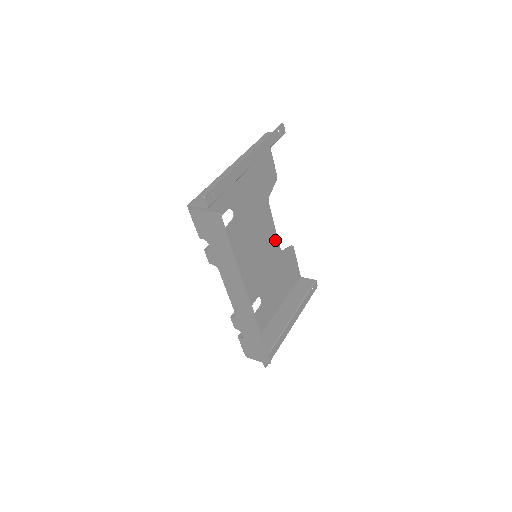
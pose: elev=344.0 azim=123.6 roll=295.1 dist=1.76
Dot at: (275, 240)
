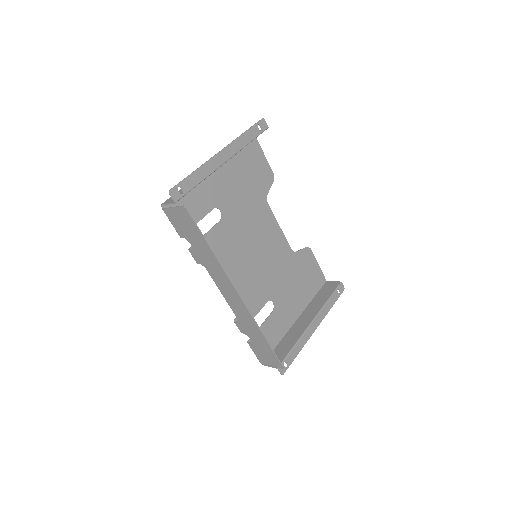
Dot at: (283, 241)
